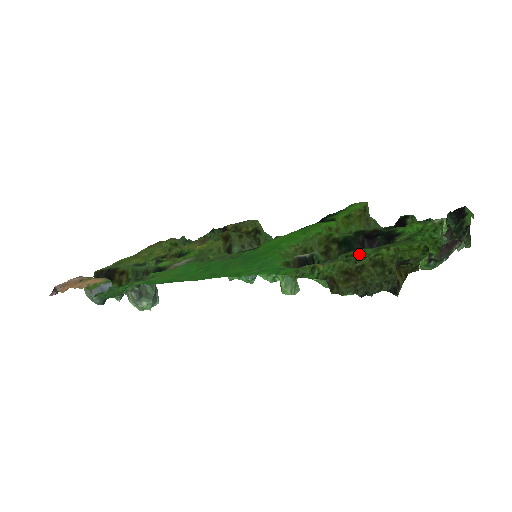
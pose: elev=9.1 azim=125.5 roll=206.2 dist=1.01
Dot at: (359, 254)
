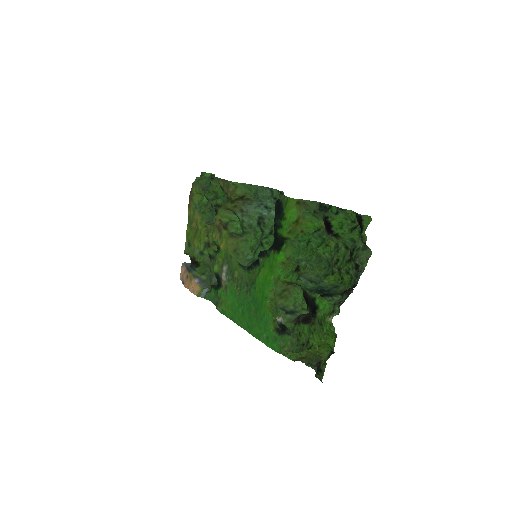
Dot at: (302, 336)
